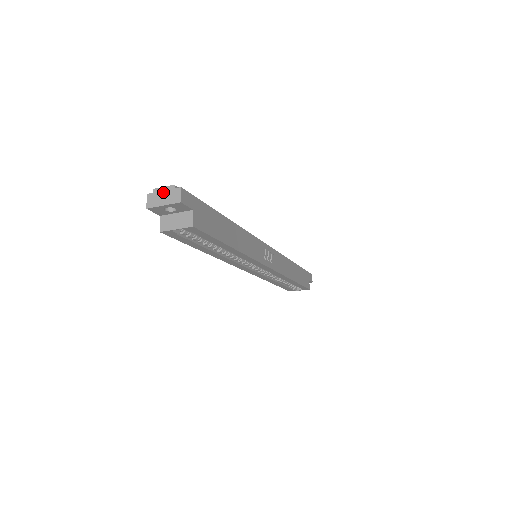
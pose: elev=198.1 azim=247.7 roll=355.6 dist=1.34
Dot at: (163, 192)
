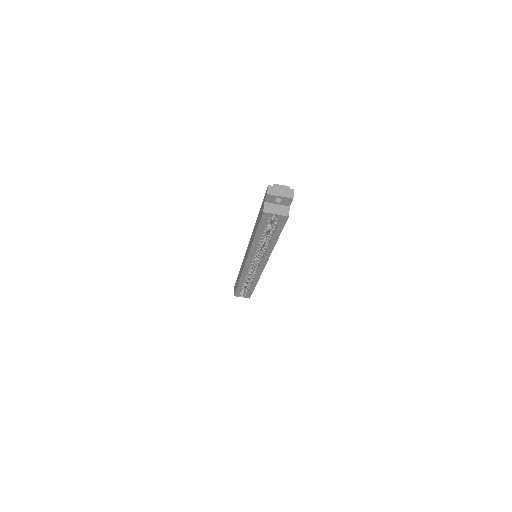
Dot at: (281, 188)
